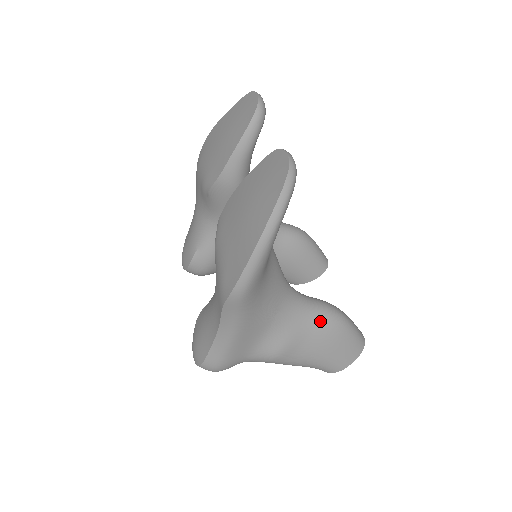
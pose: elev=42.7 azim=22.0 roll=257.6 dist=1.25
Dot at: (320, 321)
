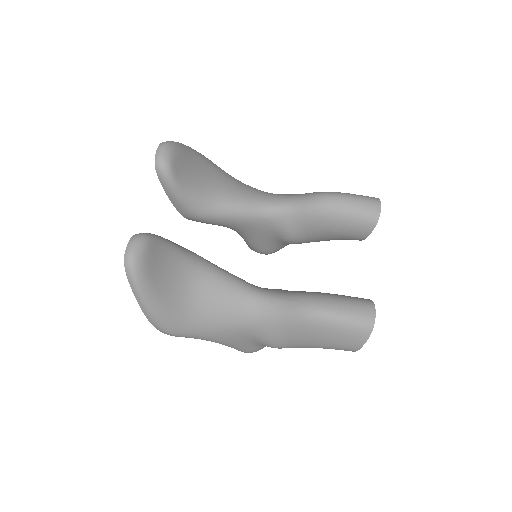
Dot at: (291, 321)
